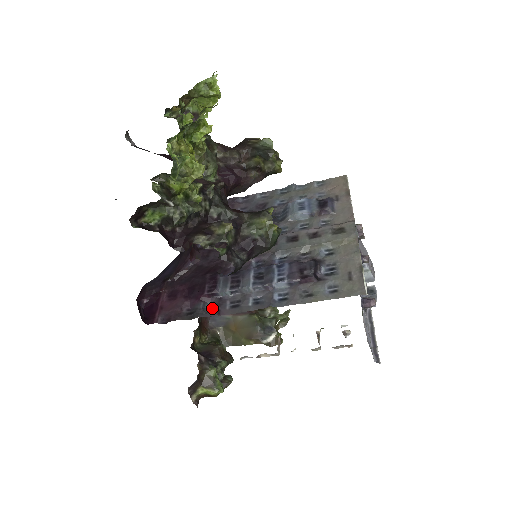
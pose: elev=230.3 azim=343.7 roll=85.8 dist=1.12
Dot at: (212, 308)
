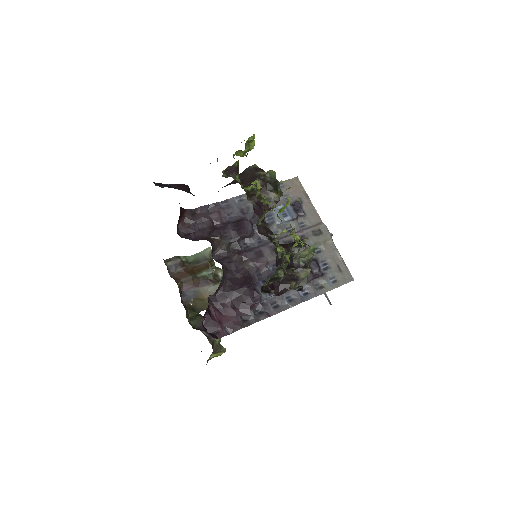
Dot at: (259, 312)
